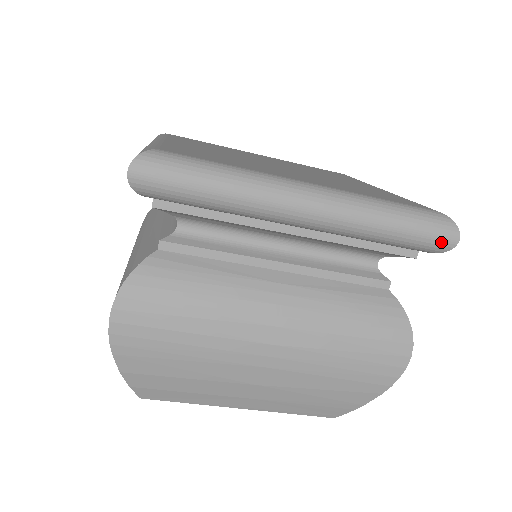
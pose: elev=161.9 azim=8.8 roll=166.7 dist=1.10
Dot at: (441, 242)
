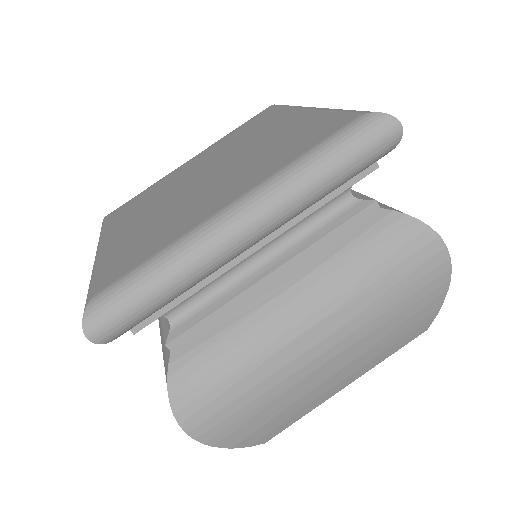
Dot at: (386, 142)
